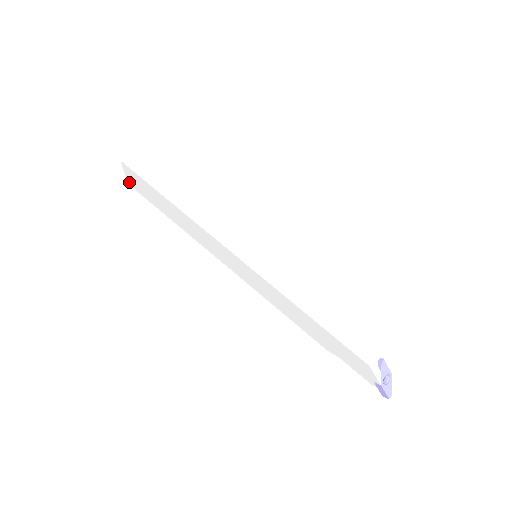
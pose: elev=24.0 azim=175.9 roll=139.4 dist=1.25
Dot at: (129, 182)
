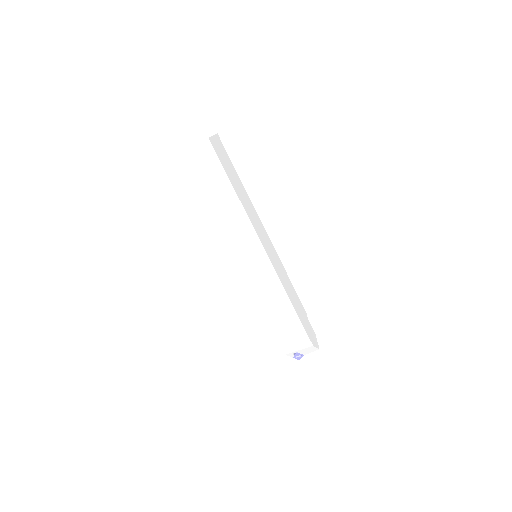
Dot at: occluded
